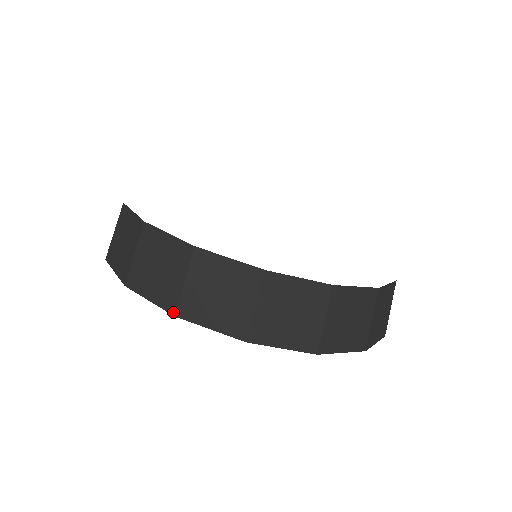
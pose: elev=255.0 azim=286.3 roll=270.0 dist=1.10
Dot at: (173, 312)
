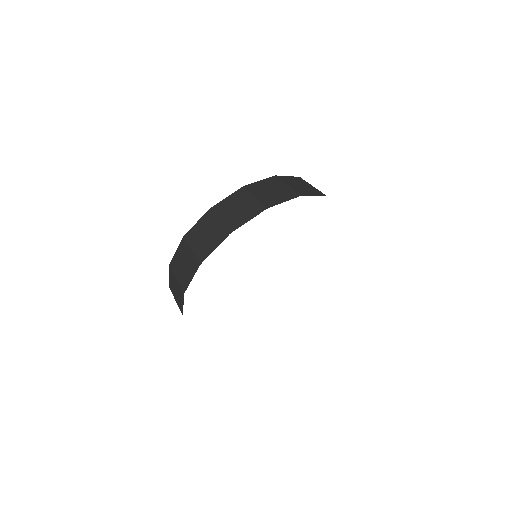
Dot at: (199, 265)
